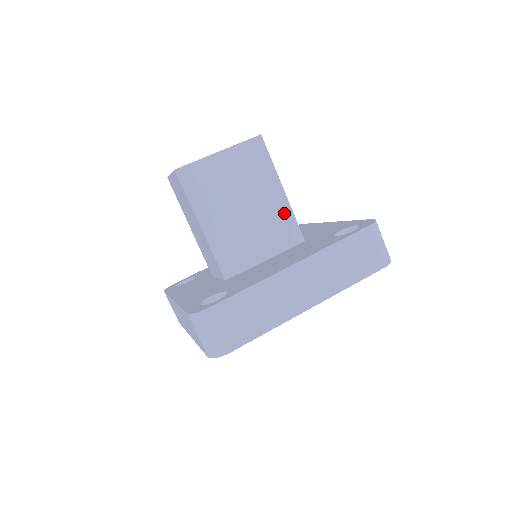
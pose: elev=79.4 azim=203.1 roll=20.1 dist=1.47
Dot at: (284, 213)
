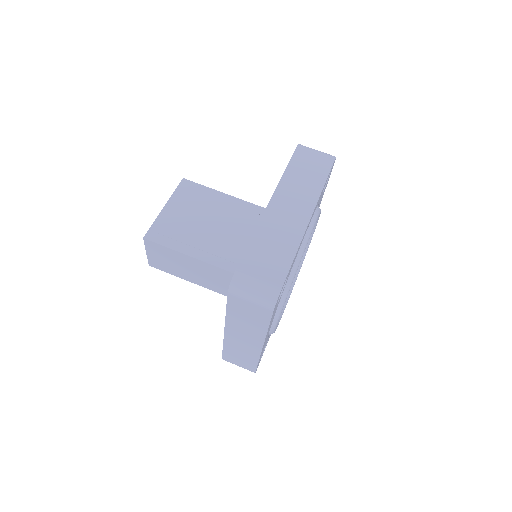
Dot at: (244, 208)
